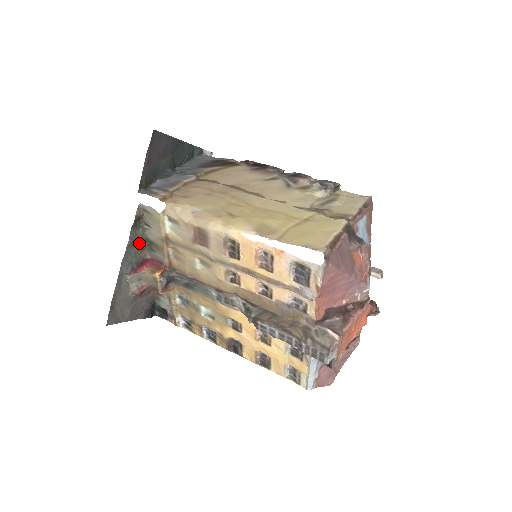
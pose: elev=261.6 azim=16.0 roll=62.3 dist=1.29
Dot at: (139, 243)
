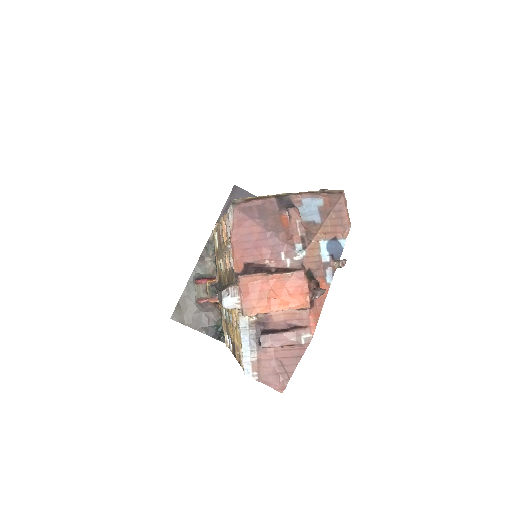
Dot at: (210, 263)
